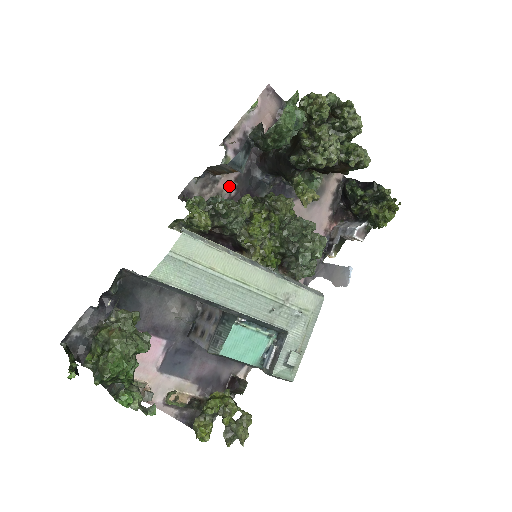
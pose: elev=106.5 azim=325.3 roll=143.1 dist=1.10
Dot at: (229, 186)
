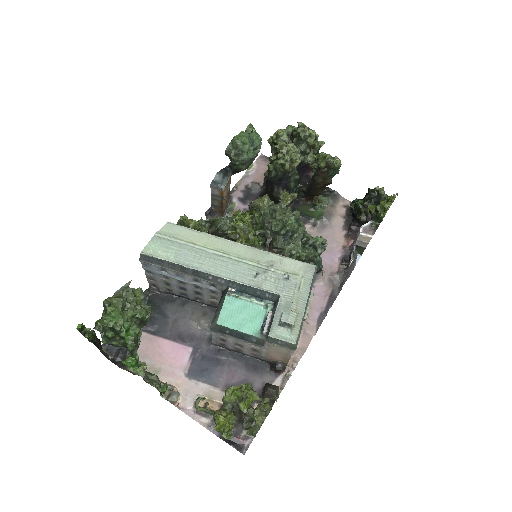
Dot at: occluded
